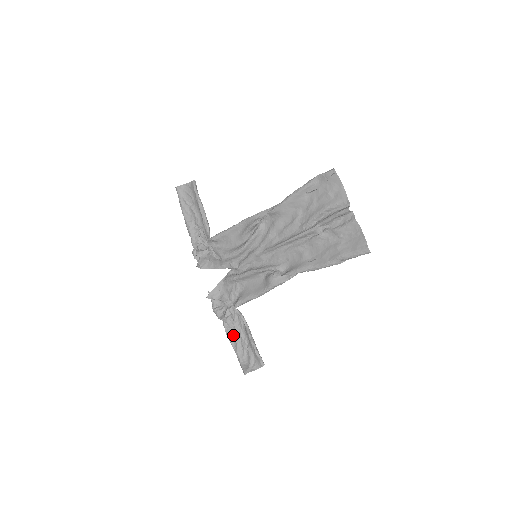
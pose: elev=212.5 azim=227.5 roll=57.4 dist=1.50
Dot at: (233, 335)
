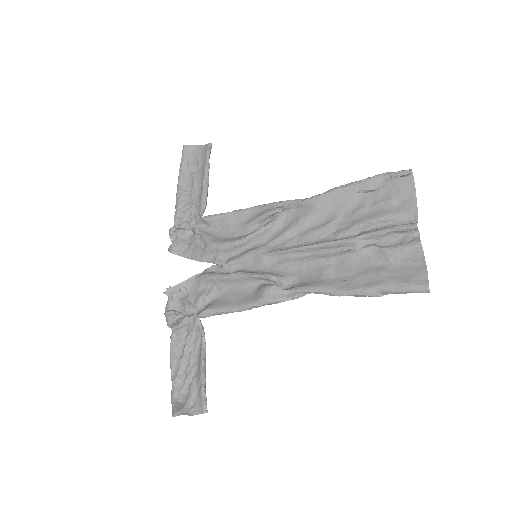
Dot at: (179, 355)
